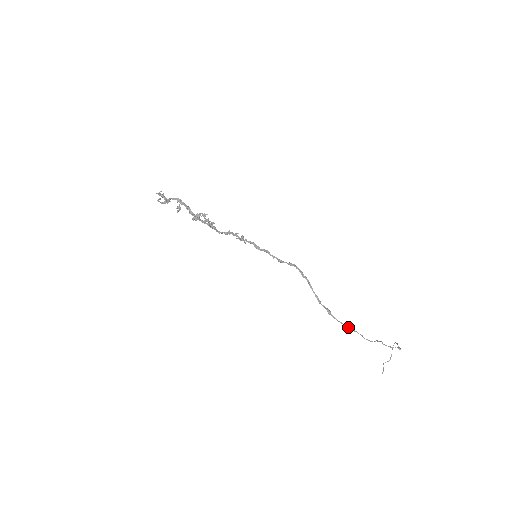
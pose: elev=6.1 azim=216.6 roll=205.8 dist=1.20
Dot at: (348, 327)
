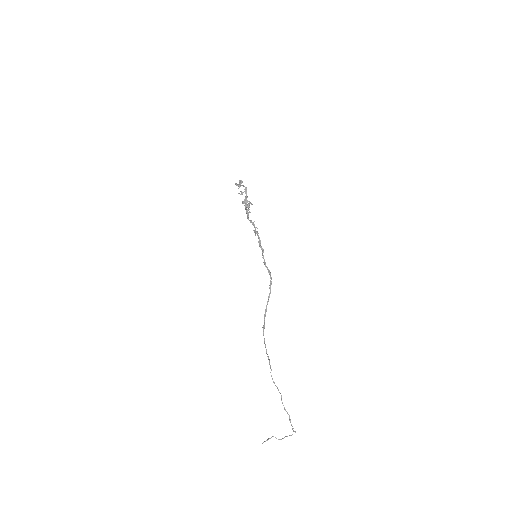
Dot at: (266, 349)
